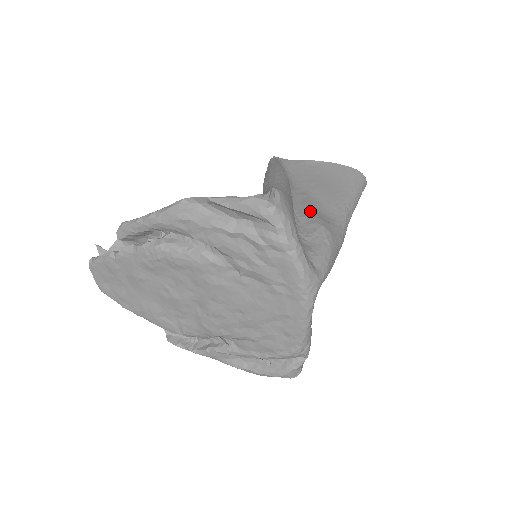
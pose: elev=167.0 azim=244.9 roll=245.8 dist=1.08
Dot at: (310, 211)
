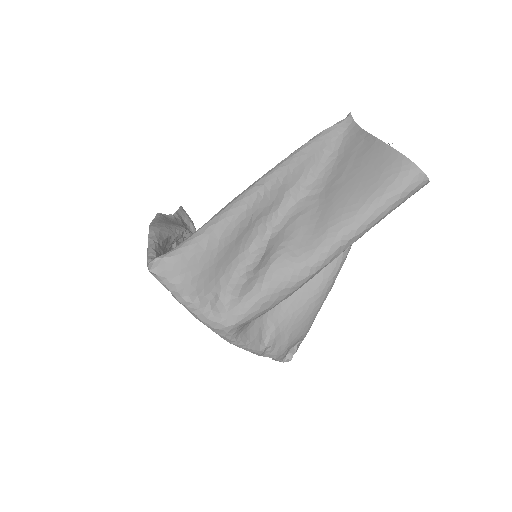
Dot at: (287, 234)
